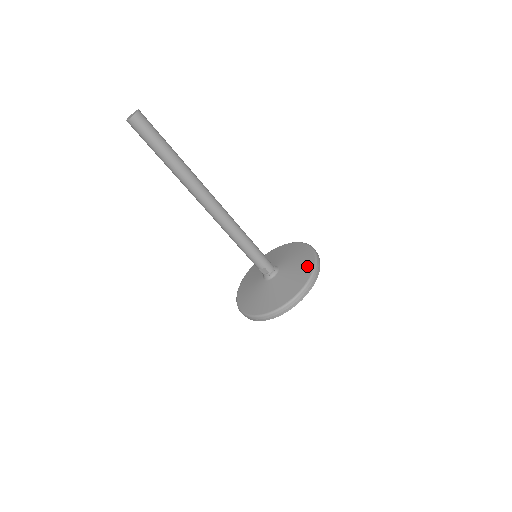
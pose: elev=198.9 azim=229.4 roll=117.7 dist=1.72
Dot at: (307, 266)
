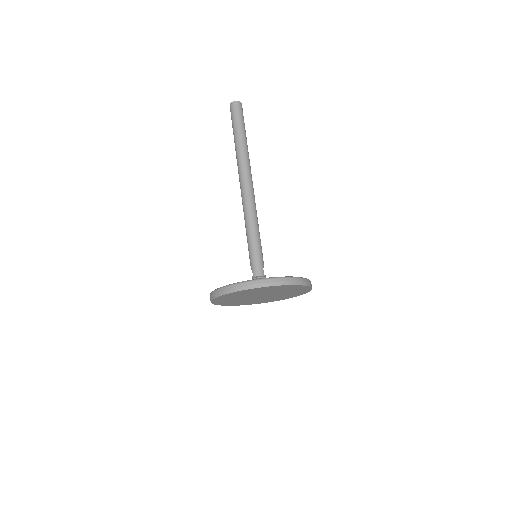
Dot at: occluded
